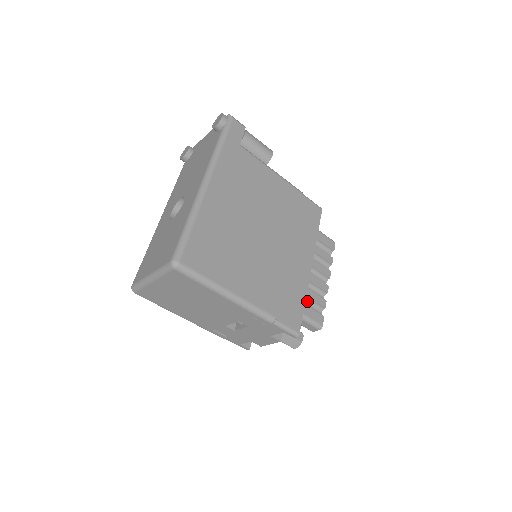
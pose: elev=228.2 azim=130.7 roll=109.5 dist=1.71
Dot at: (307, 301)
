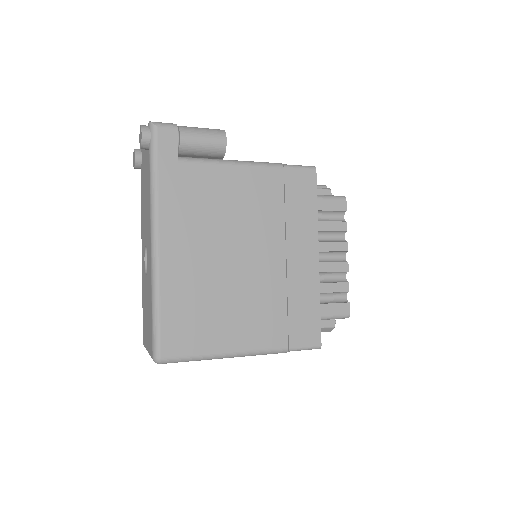
Dot at: (325, 295)
